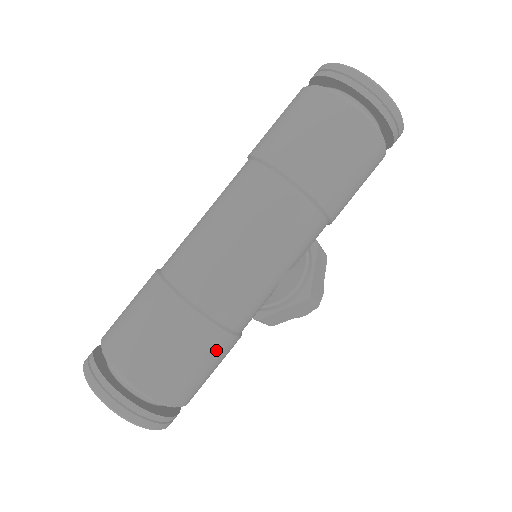
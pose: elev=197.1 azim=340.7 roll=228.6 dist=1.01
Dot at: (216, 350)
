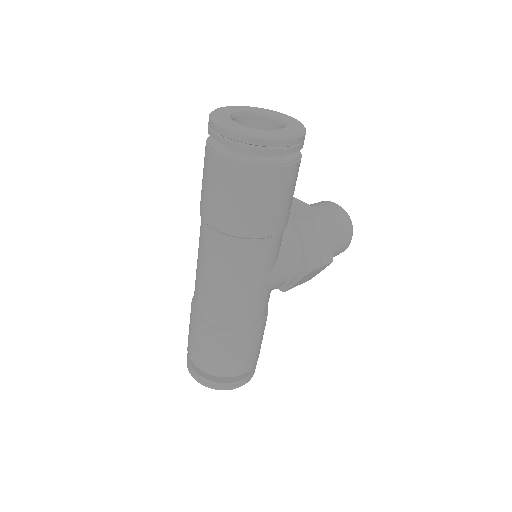
Dot at: (245, 342)
